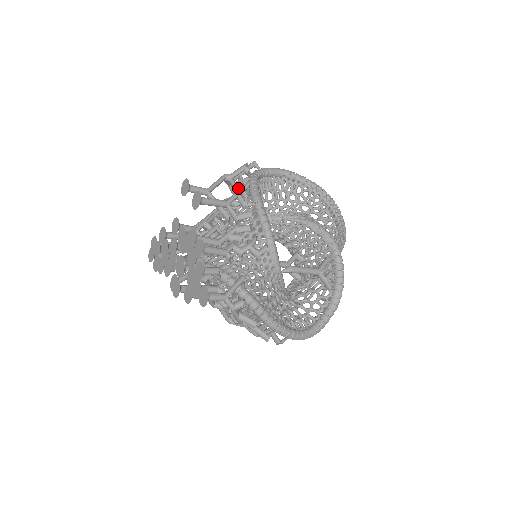
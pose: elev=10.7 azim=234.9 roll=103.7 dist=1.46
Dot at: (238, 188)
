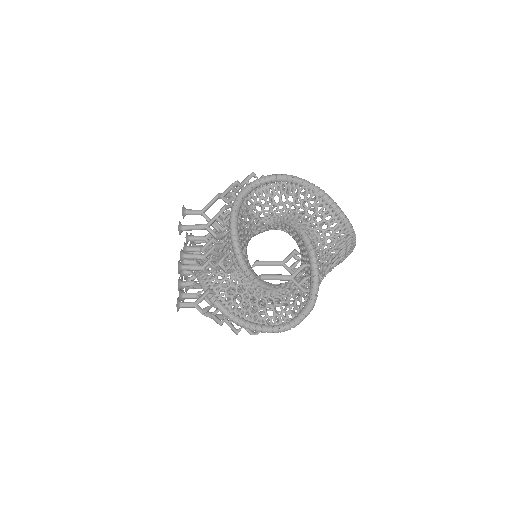
Dot at: occluded
